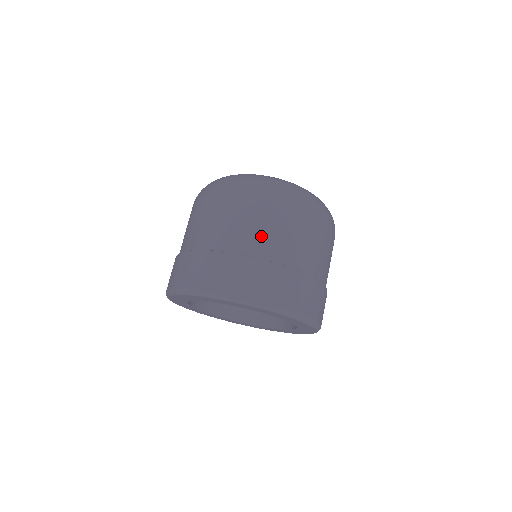
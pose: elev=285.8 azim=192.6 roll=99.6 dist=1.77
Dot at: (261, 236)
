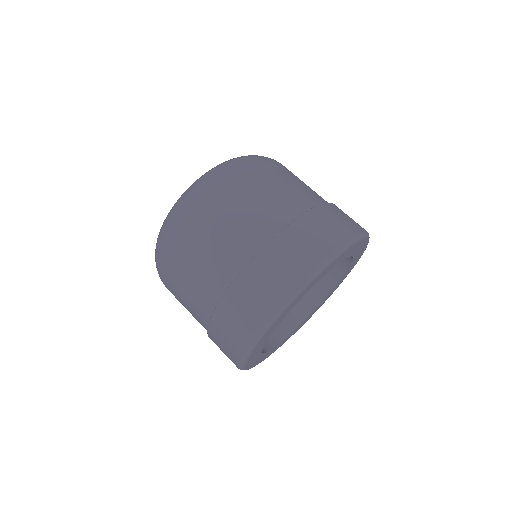
Dot at: (220, 256)
